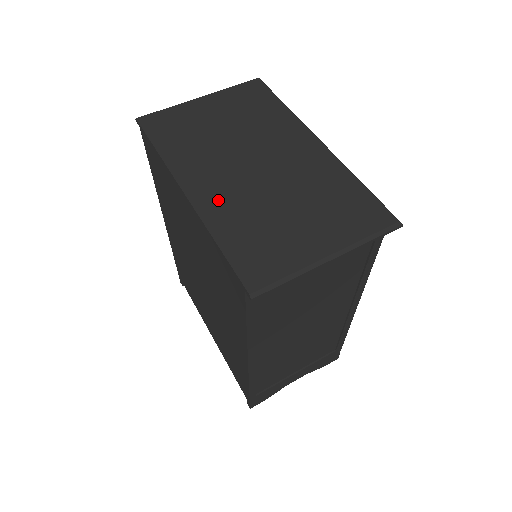
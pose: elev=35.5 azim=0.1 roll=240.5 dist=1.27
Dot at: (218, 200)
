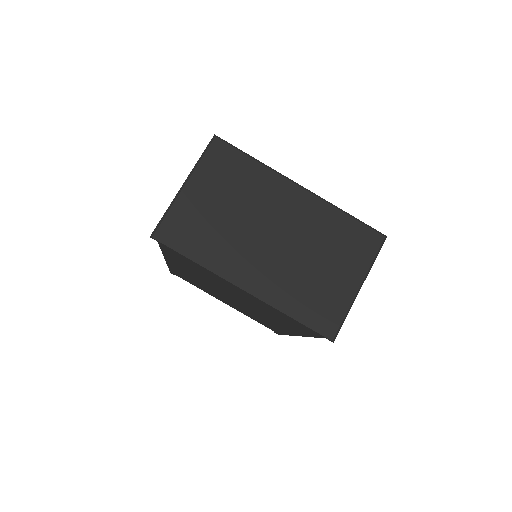
Dot at: (270, 283)
